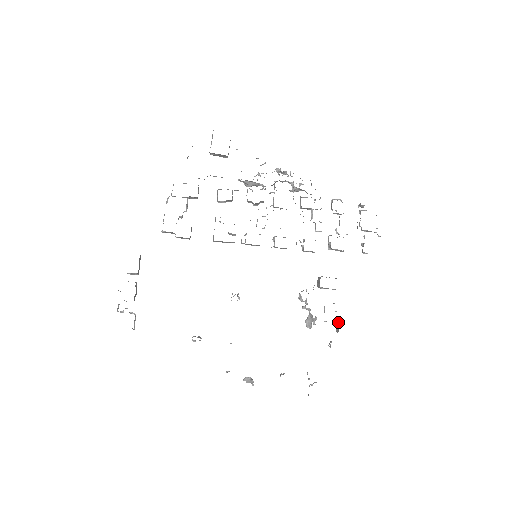
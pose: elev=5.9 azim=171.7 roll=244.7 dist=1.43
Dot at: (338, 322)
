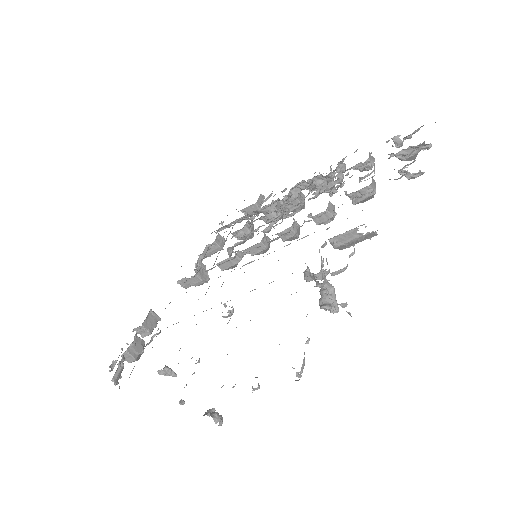
Dot at: occluded
